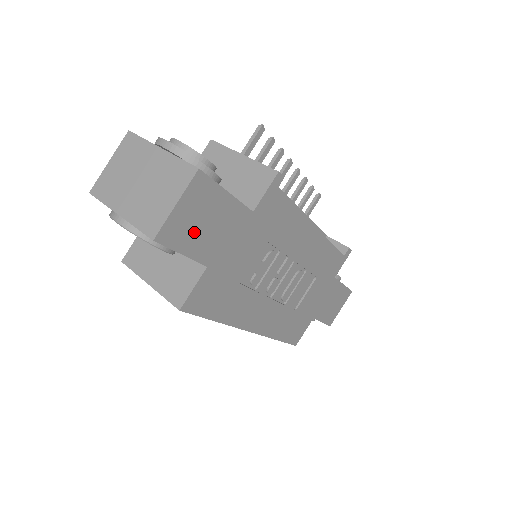
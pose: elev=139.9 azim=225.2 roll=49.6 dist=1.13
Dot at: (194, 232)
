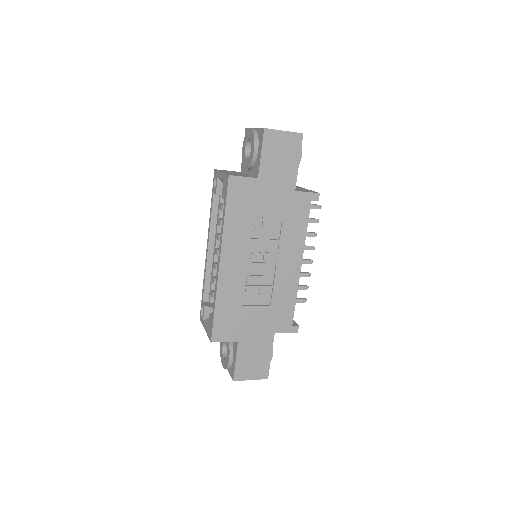
Dot at: (274, 153)
